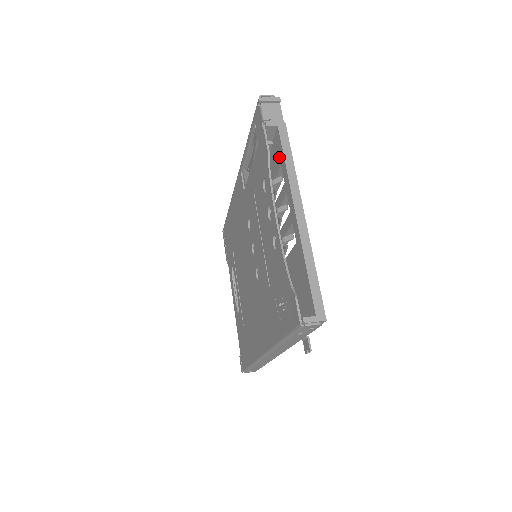
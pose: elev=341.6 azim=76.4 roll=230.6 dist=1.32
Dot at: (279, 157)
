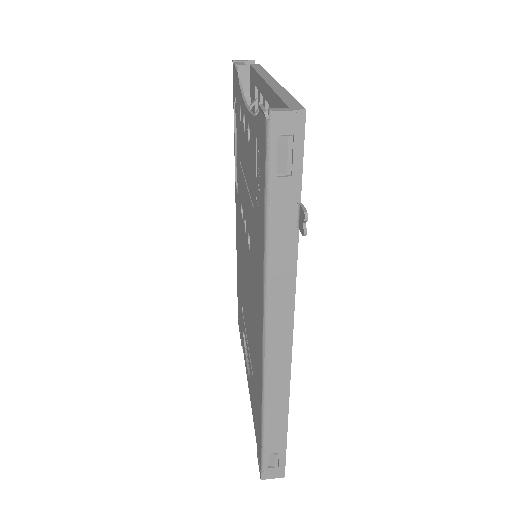
Dot at: (253, 84)
